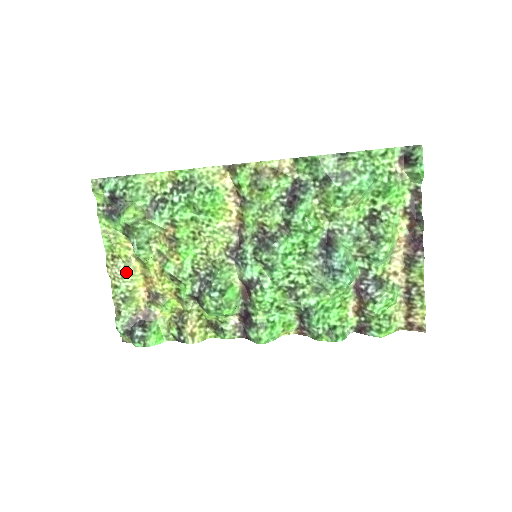
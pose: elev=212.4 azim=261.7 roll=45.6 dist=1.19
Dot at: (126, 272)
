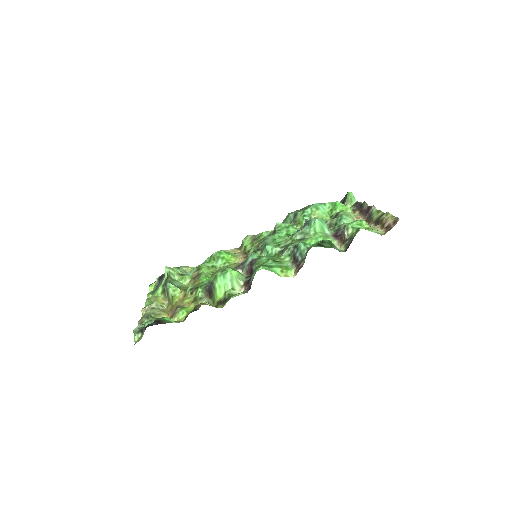
Dot at: (156, 308)
